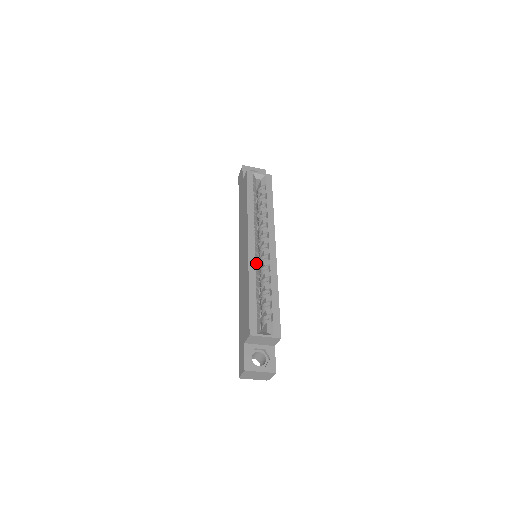
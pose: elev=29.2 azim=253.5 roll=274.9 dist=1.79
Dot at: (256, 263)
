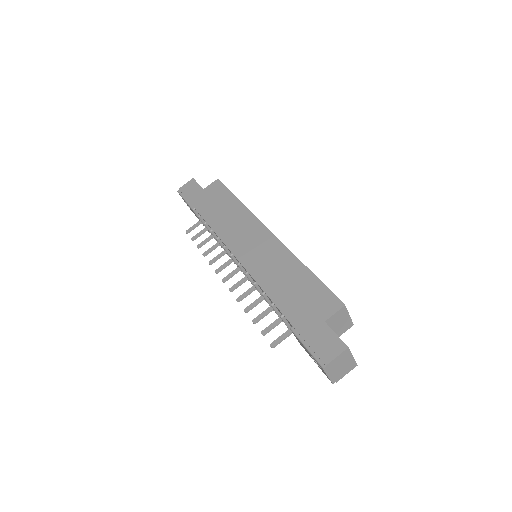
Dot at: occluded
